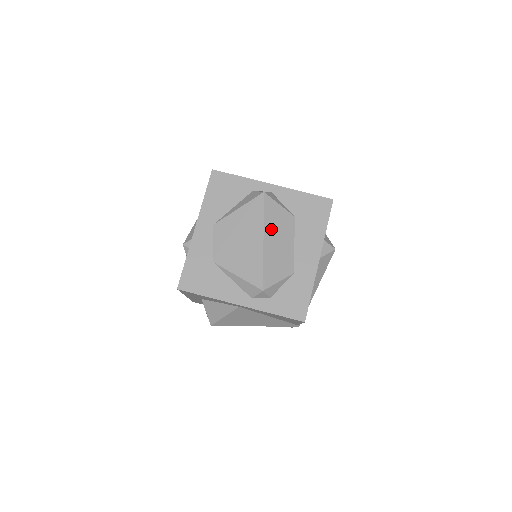
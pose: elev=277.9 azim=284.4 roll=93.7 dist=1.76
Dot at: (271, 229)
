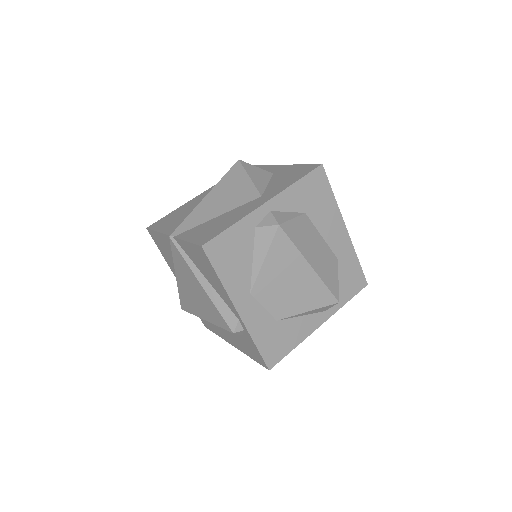
Dot at: (306, 249)
